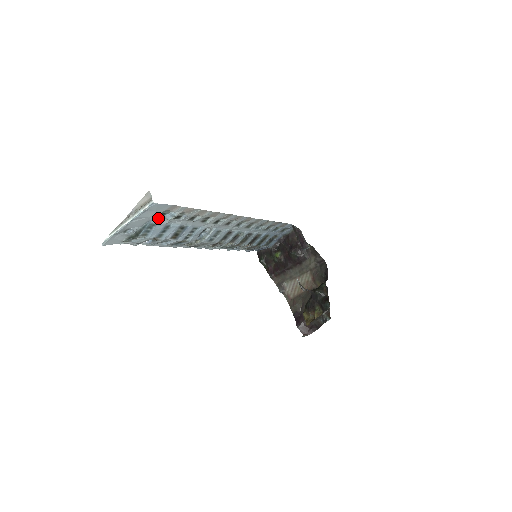
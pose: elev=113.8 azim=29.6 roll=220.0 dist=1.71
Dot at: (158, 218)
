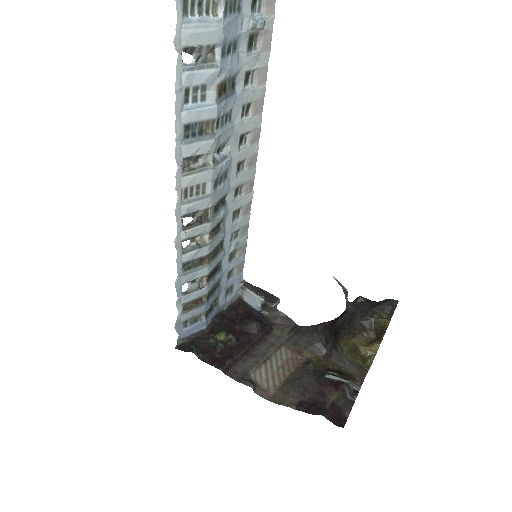
Dot at: (248, 2)
